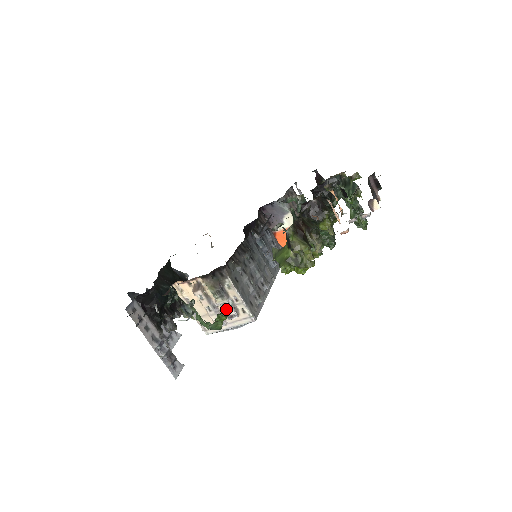
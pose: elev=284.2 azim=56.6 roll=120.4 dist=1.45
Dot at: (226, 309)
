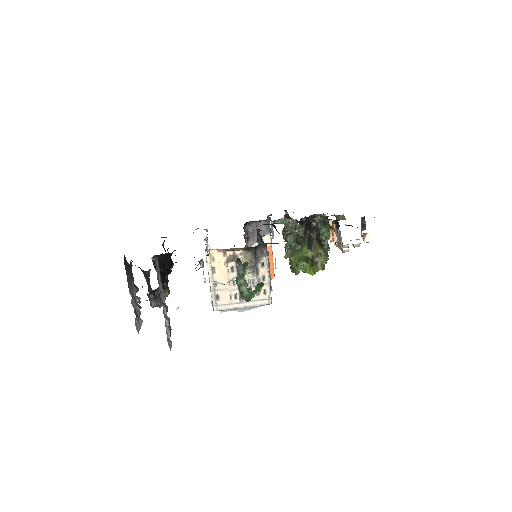
Dot at: (252, 286)
